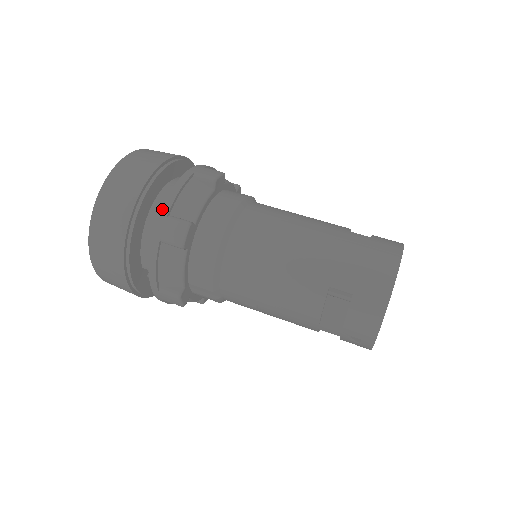
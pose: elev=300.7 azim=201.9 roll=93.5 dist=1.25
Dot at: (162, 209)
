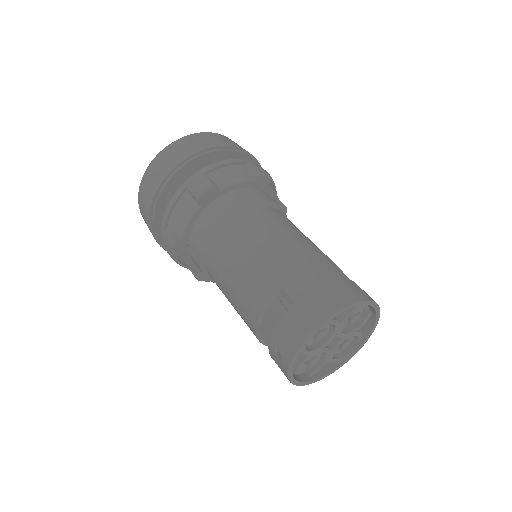
Dot at: (204, 168)
